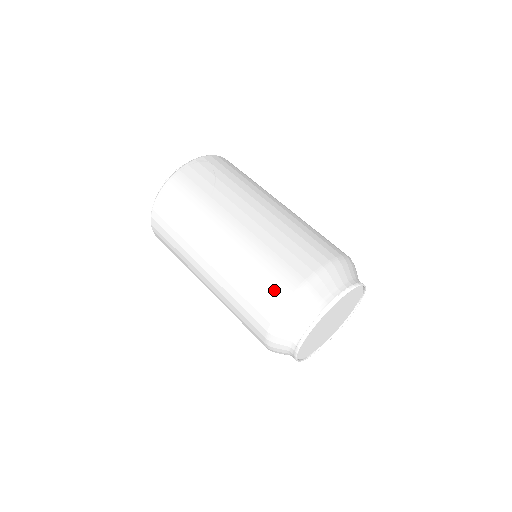
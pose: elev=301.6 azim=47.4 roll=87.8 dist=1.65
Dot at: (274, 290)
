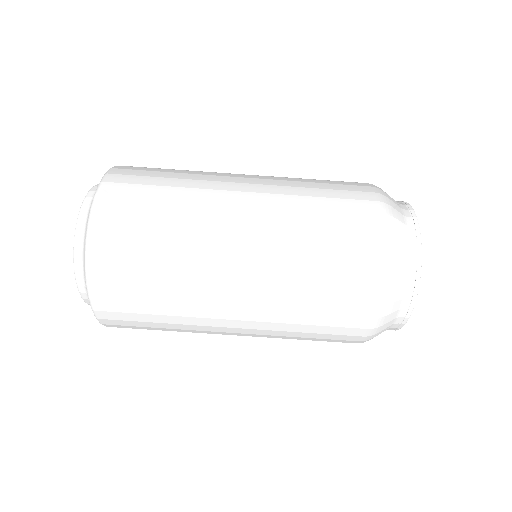
Dot at: (354, 194)
